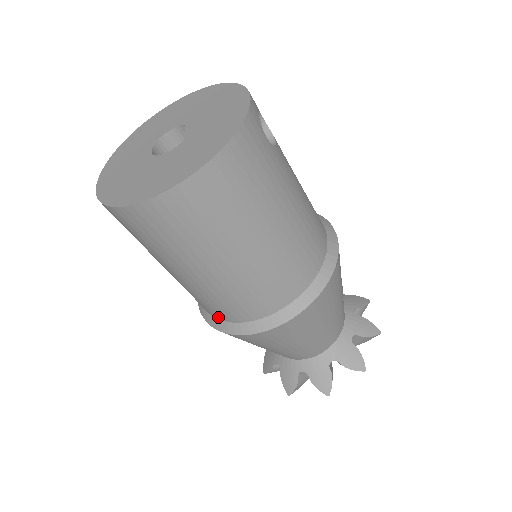
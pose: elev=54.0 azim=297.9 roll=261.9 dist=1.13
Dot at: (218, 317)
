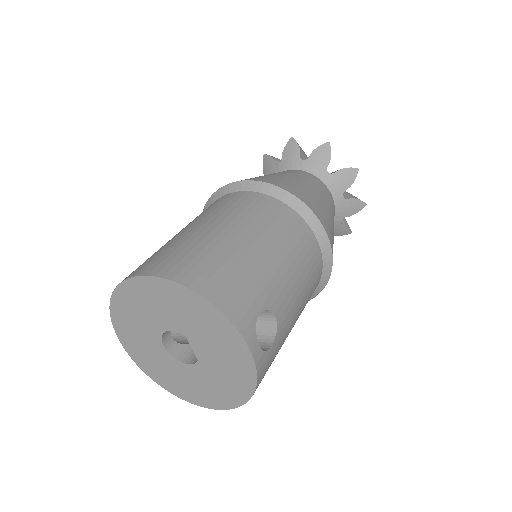
Dot at: occluded
